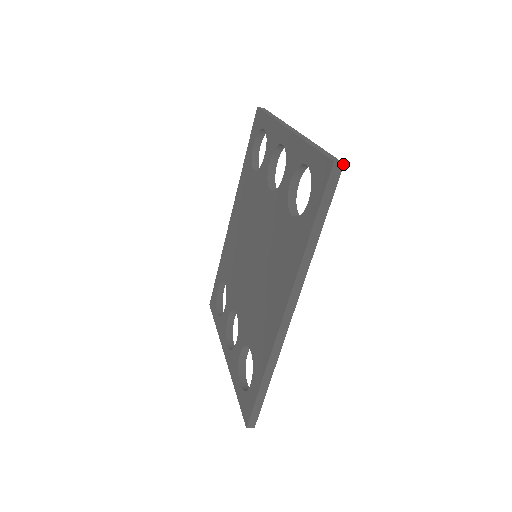
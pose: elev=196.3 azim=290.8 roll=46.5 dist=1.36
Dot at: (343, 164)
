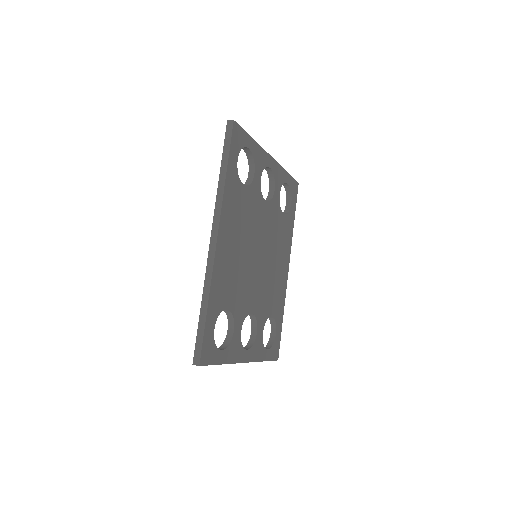
Dot at: (233, 121)
